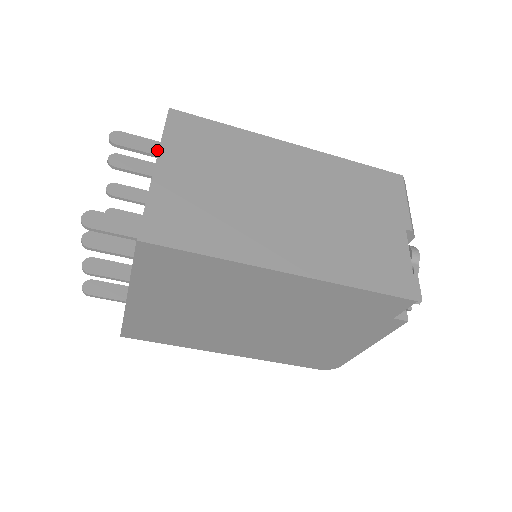
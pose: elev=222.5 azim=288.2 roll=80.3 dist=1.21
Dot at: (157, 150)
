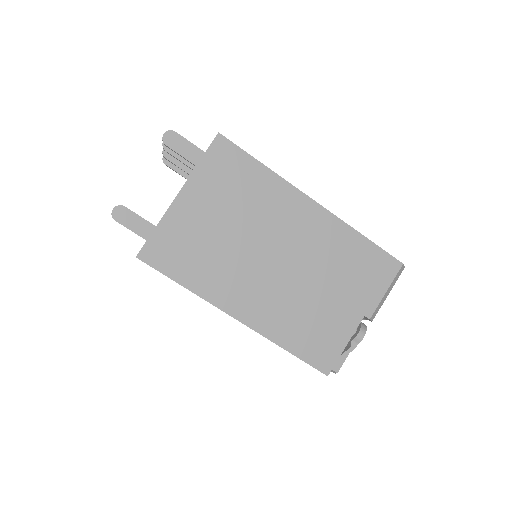
Dot at: (198, 160)
